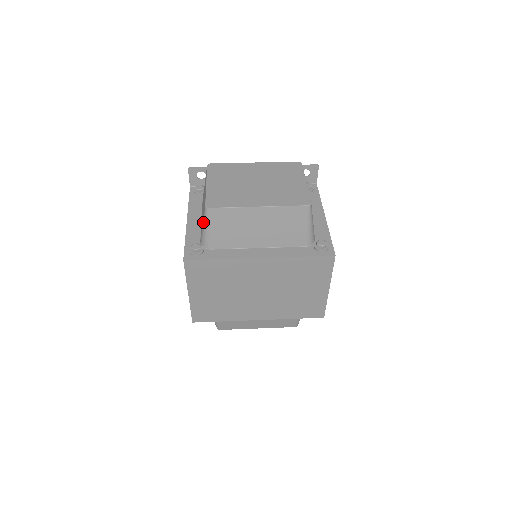
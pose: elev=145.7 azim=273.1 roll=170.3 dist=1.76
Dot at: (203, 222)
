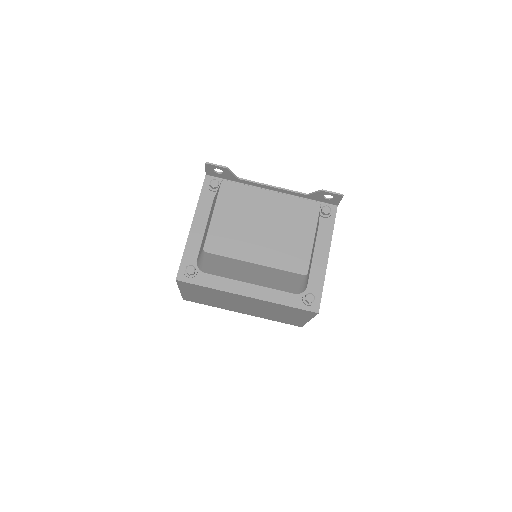
Dot at: (200, 255)
